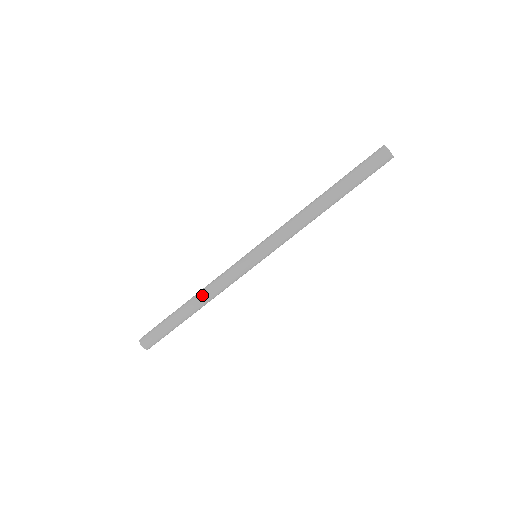
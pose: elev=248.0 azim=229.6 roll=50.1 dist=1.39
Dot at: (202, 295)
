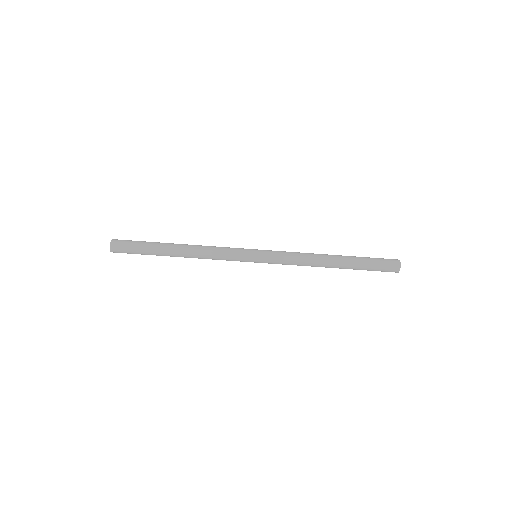
Dot at: (193, 254)
